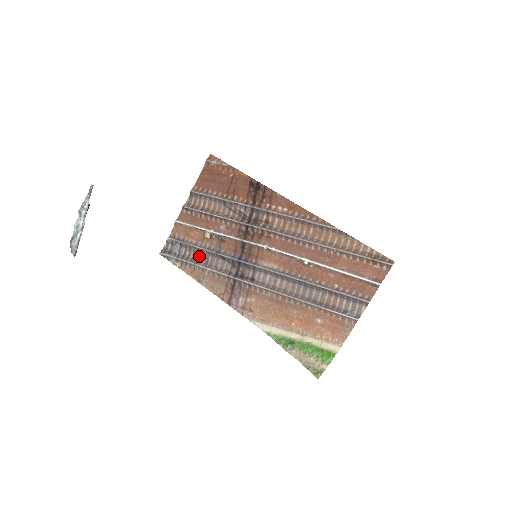
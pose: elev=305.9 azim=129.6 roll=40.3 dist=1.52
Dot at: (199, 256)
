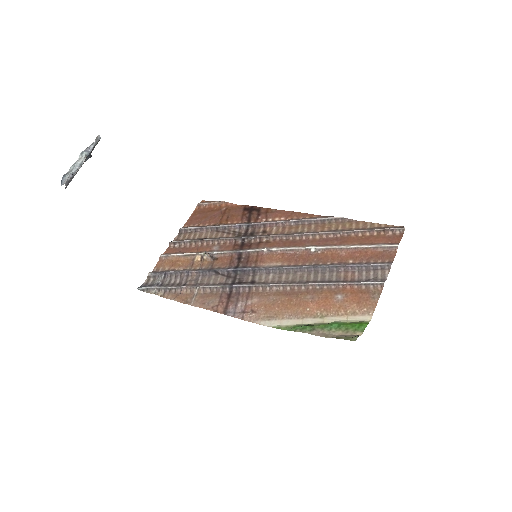
Dot at: (187, 279)
